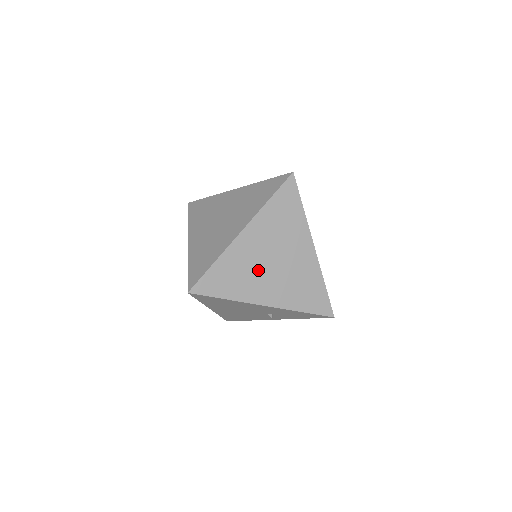
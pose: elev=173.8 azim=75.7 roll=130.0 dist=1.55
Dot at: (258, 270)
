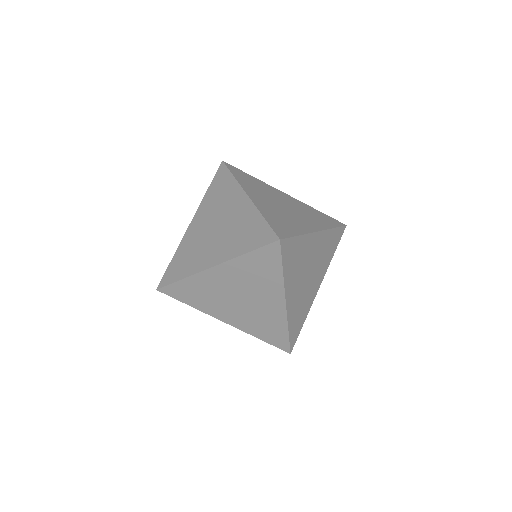
Dot at: (223, 299)
